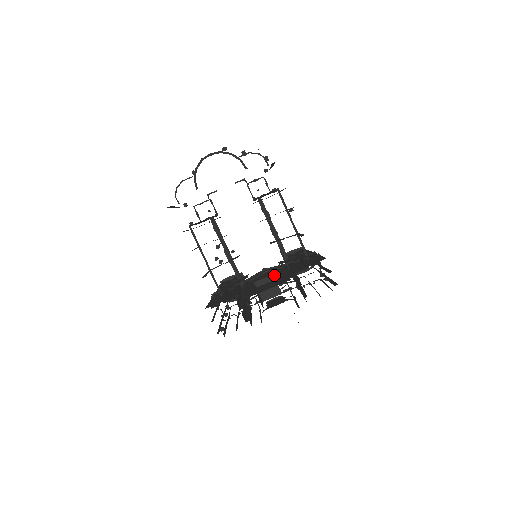
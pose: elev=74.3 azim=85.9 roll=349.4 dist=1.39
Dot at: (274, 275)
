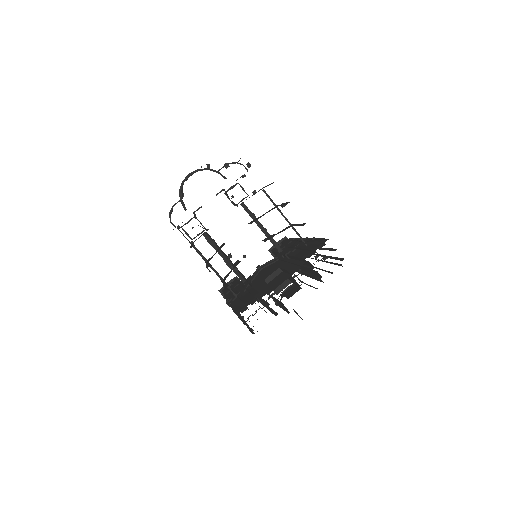
Dot at: (276, 269)
